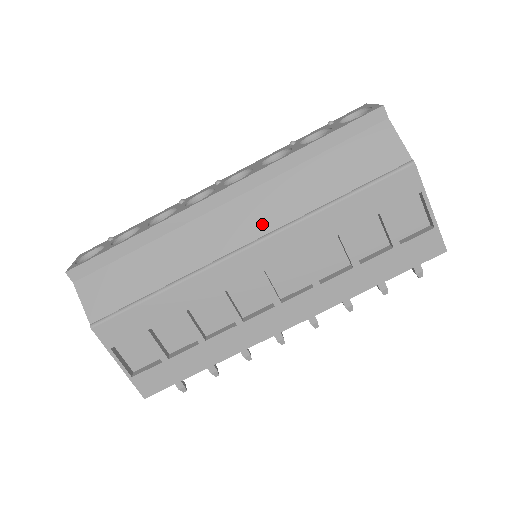
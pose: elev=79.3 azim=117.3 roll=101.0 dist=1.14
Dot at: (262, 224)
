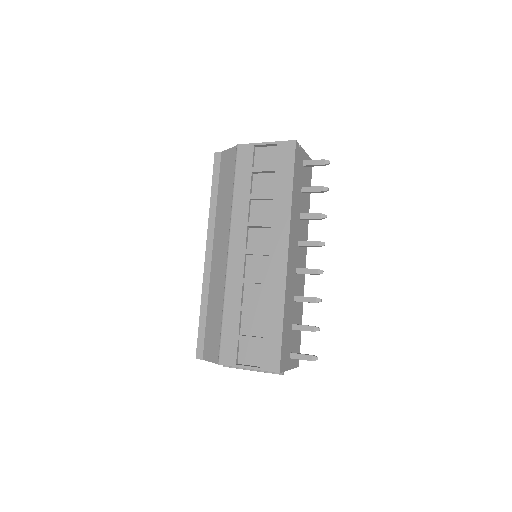
Dot at: (225, 238)
